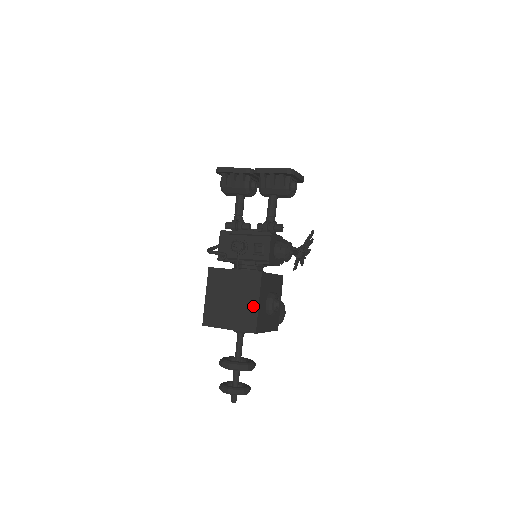
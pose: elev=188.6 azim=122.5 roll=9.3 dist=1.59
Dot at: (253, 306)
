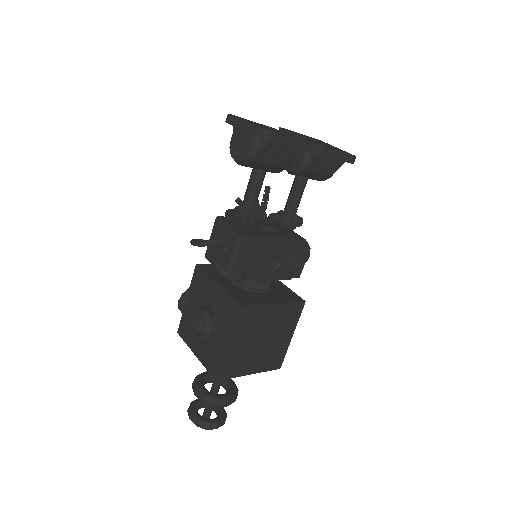
Dot at: (286, 341)
